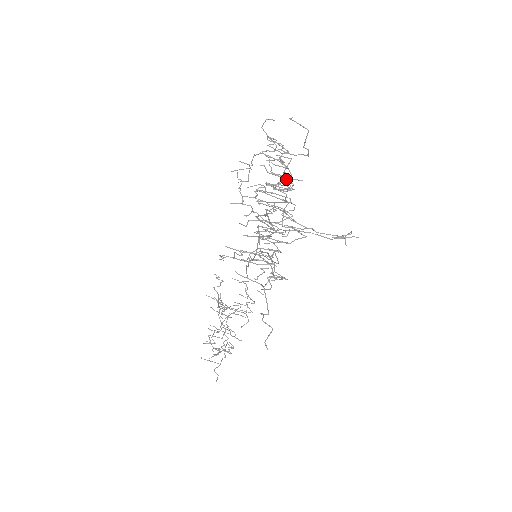
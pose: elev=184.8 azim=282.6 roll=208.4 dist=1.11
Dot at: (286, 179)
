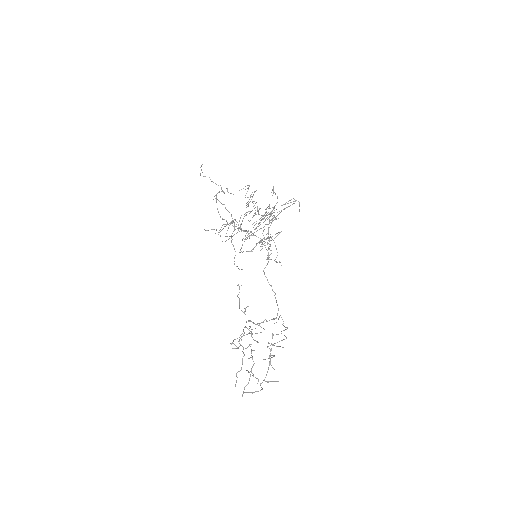
Dot at: (266, 209)
